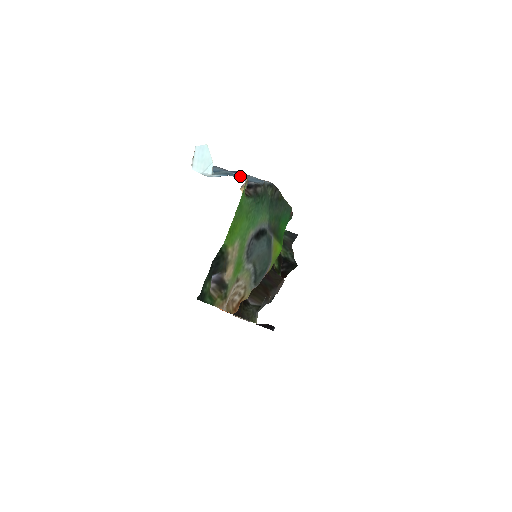
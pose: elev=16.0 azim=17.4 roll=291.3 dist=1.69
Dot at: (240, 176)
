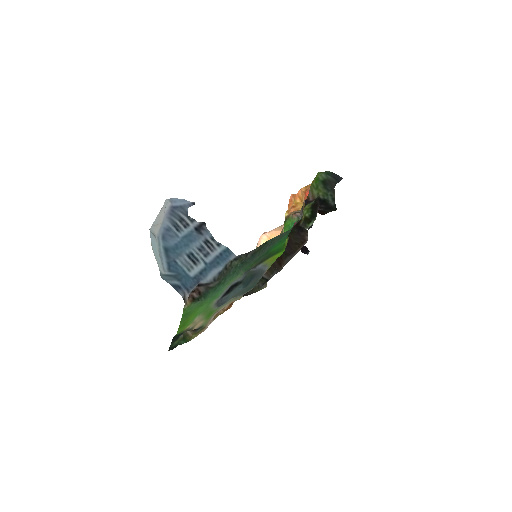
Dot at: (184, 288)
